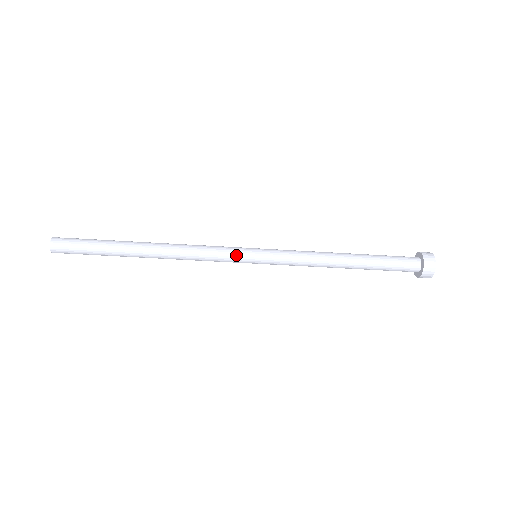
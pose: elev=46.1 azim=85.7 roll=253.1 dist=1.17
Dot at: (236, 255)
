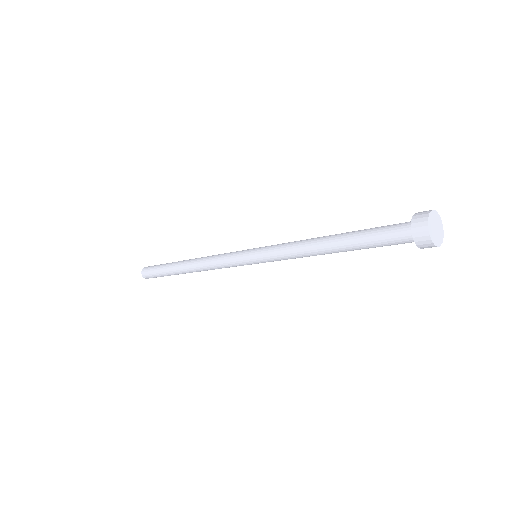
Dot at: (237, 256)
